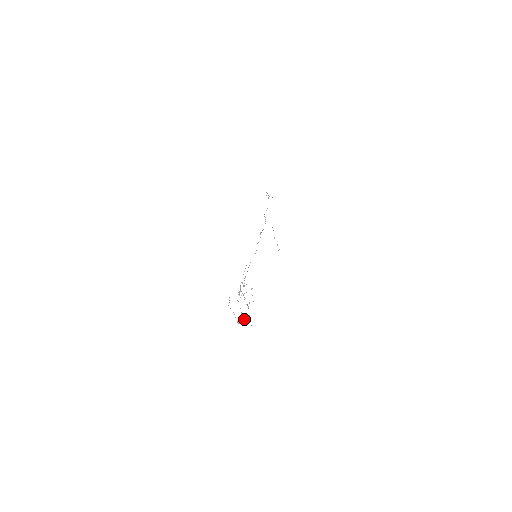
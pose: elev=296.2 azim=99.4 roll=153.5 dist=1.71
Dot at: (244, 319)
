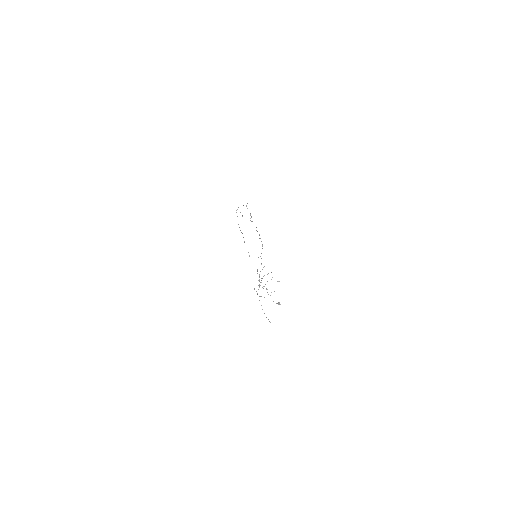
Dot at: occluded
